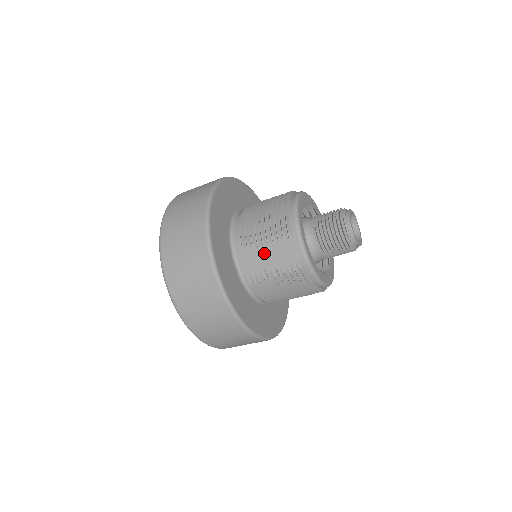
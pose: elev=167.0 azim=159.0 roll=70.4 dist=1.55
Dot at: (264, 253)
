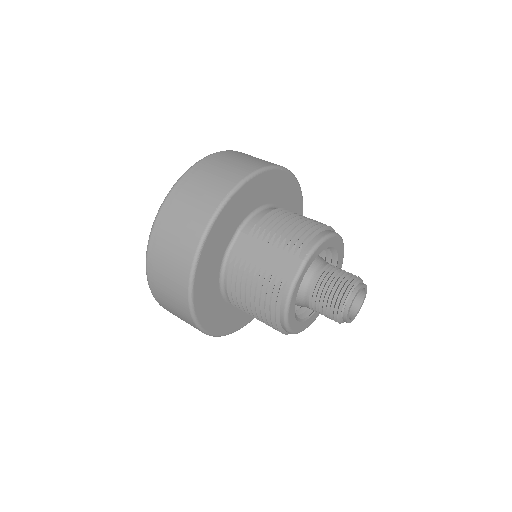
Dot at: (265, 247)
